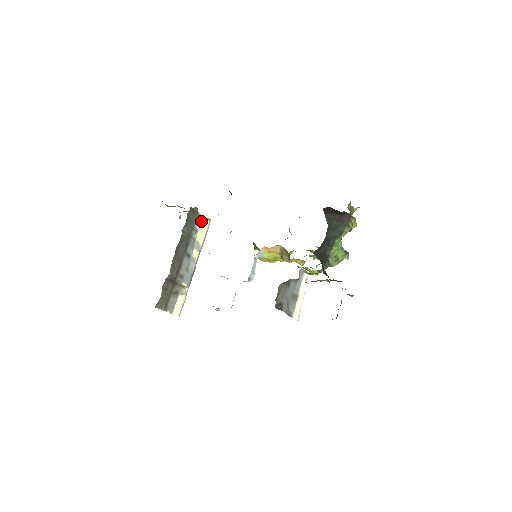
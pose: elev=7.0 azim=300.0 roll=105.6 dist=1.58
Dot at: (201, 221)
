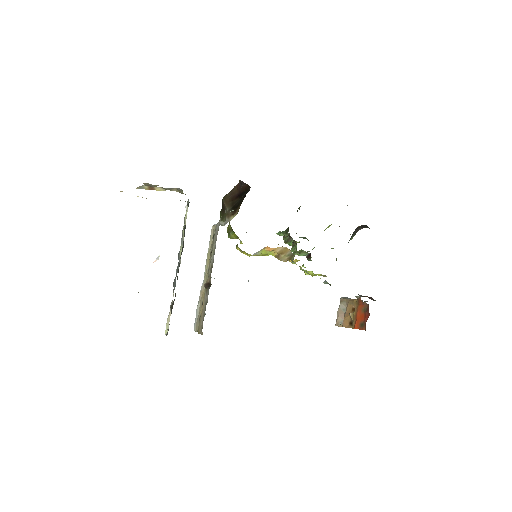
Dot at: (186, 208)
